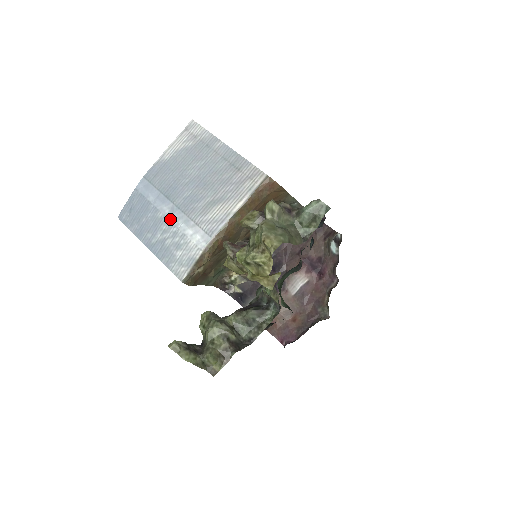
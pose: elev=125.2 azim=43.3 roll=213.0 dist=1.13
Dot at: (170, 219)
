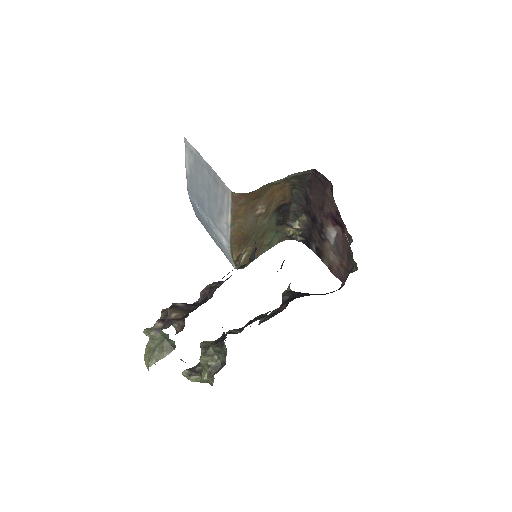
Dot at: (210, 224)
